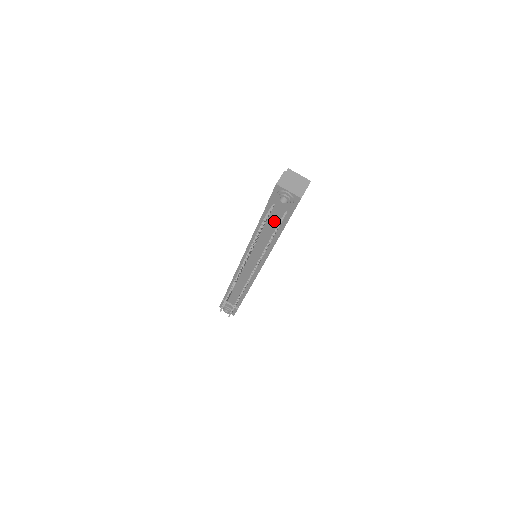
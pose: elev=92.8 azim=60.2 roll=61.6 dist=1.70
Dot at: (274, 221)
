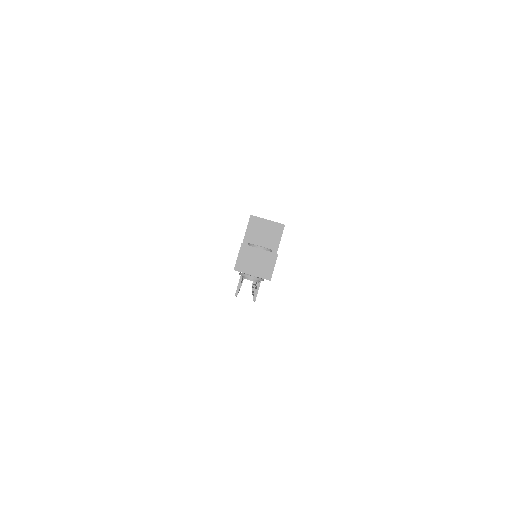
Dot at: occluded
